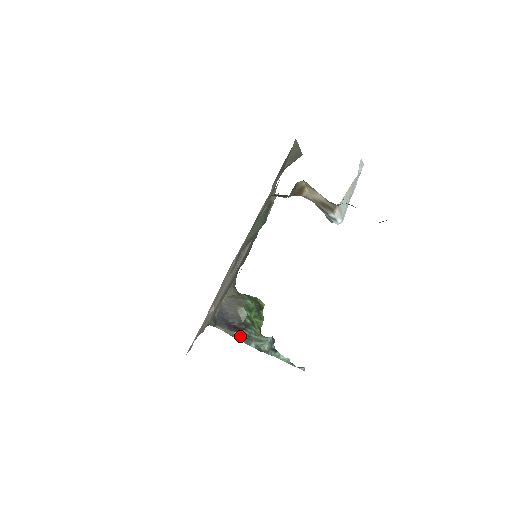
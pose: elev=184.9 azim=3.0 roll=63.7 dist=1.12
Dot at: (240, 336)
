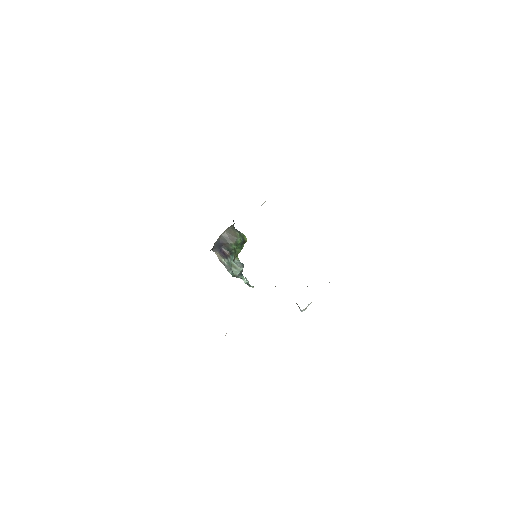
Dot at: (225, 263)
